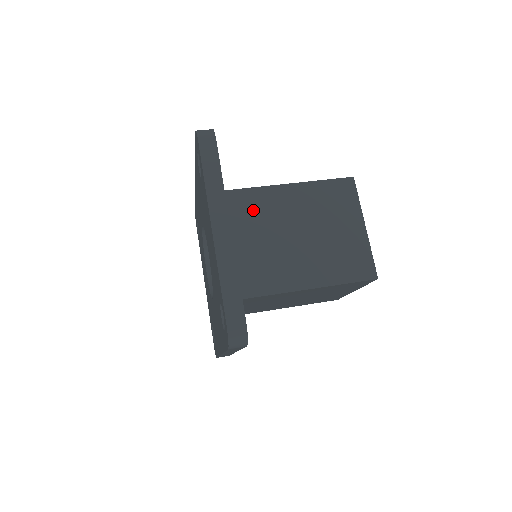
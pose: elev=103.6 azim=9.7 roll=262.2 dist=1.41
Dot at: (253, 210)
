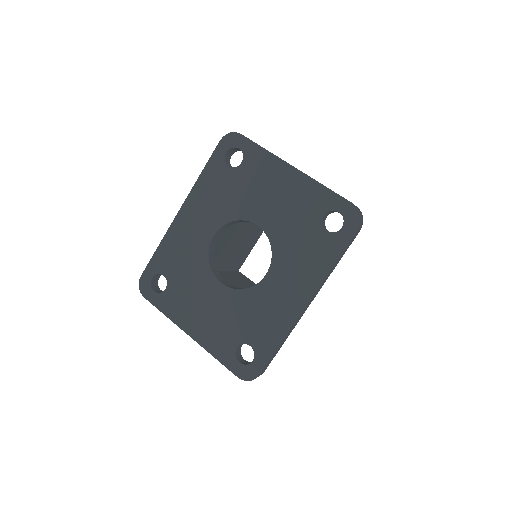
Dot at: occluded
